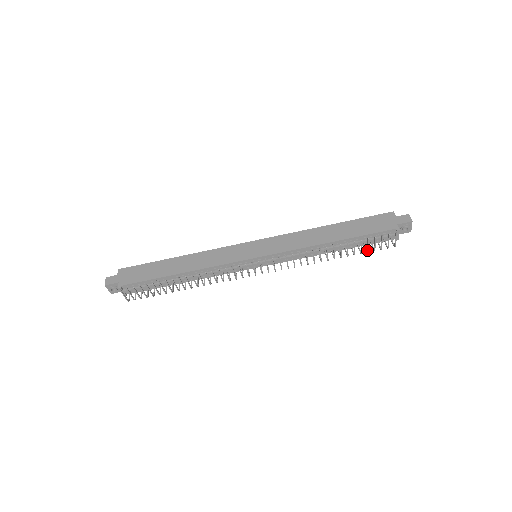
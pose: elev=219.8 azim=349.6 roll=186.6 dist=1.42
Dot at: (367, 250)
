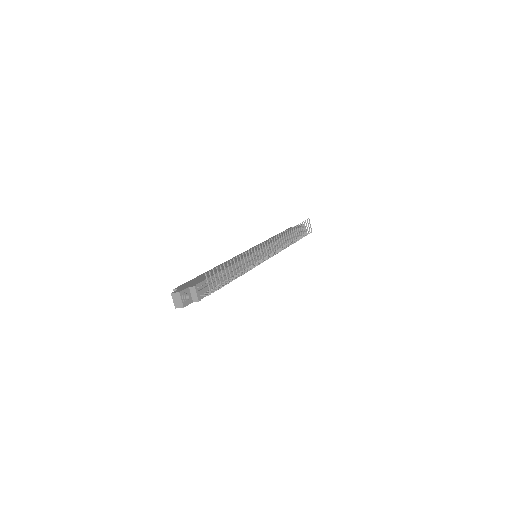
Dot at: (304, 234)
